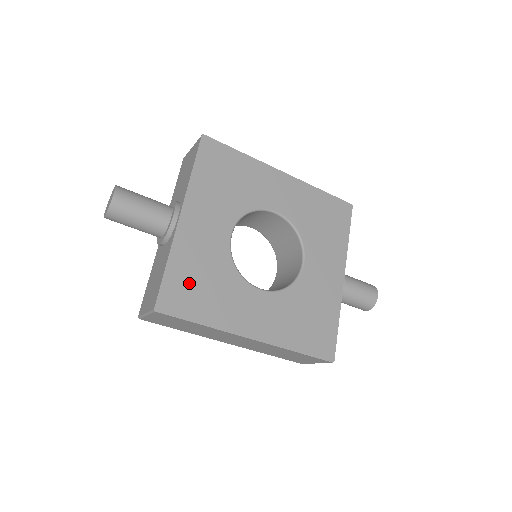
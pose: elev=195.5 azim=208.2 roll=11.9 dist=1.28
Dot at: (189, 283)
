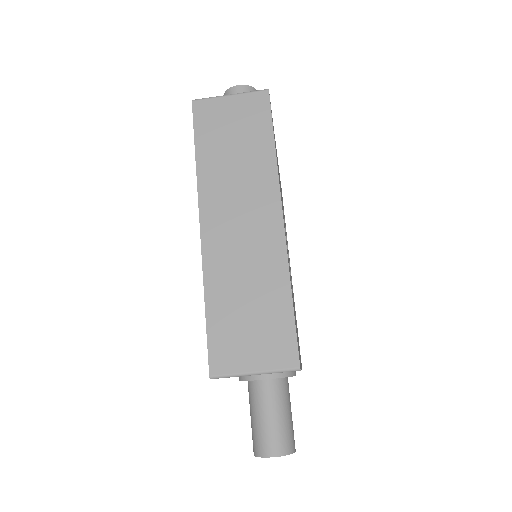
Dot at: occluded
